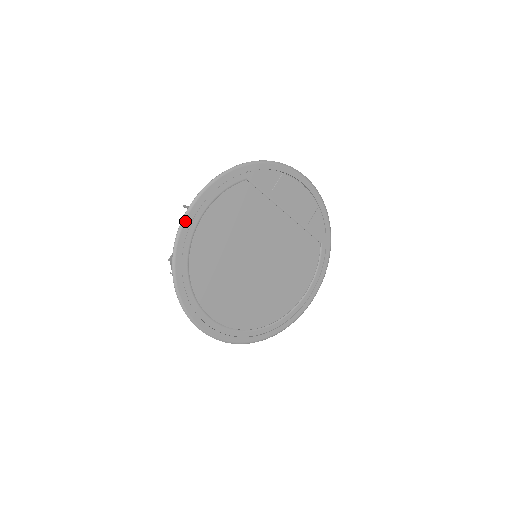
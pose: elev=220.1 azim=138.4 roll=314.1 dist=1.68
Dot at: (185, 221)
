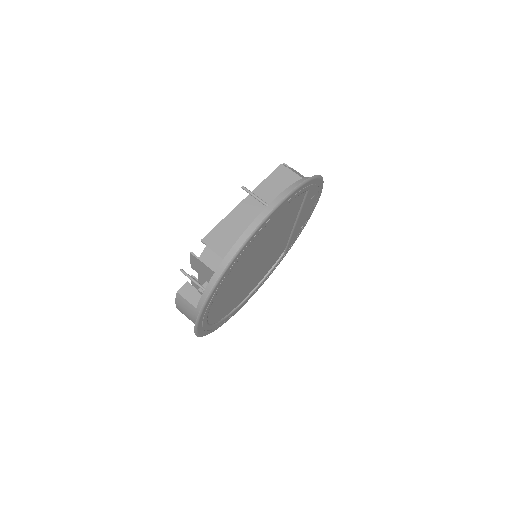
Dot at: (266, 220)
